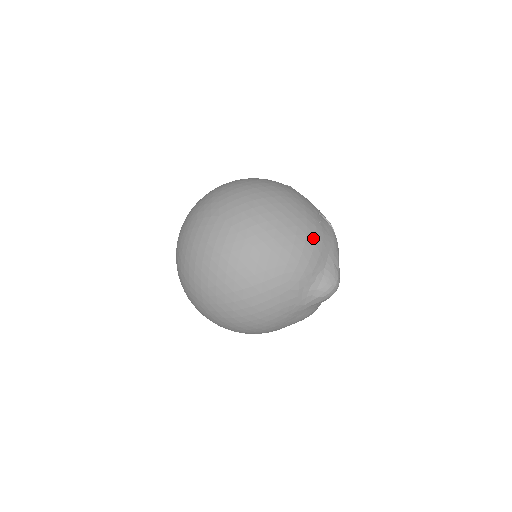
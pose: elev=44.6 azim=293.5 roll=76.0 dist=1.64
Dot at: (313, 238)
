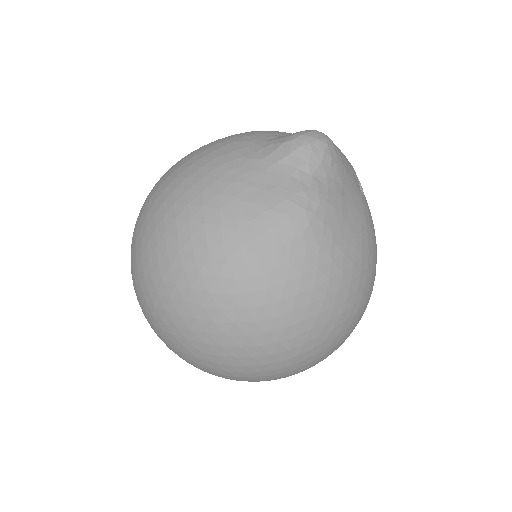
Dot at: occluded
